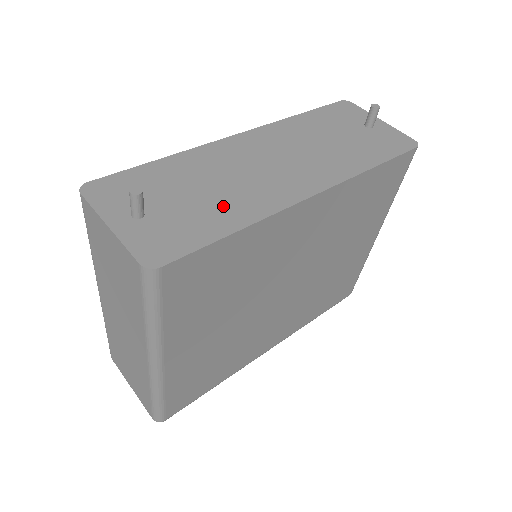
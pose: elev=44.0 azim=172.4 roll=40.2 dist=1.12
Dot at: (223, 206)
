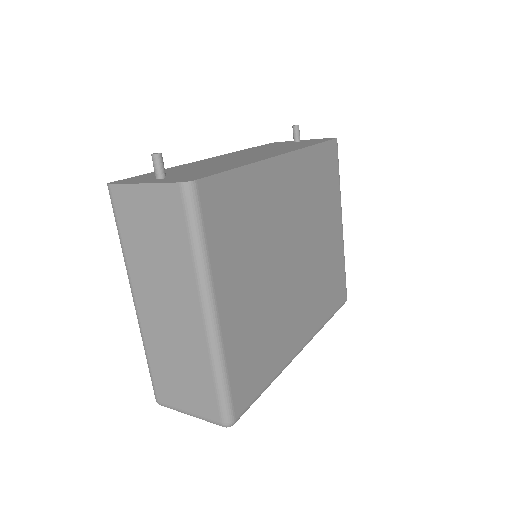
Dot at: (221, 166)
